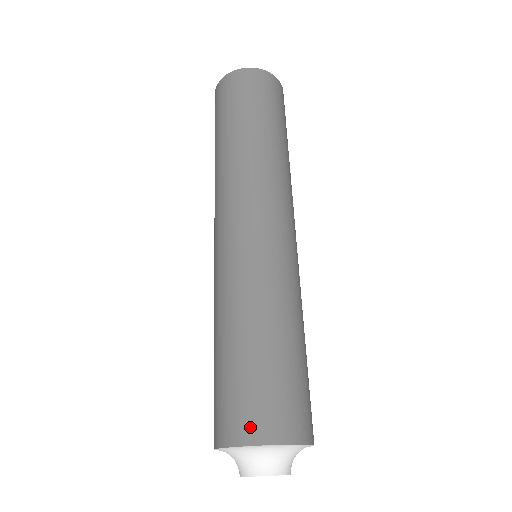
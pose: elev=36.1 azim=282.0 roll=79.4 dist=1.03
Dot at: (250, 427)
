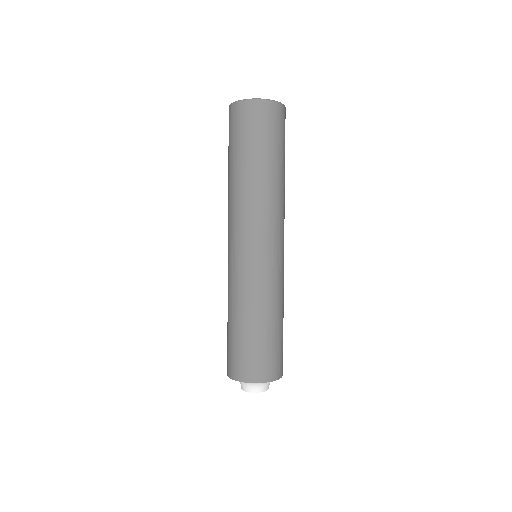
Dot at: (258, 374)
